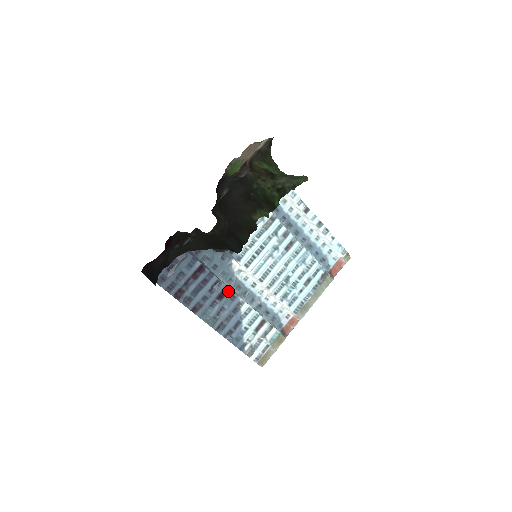
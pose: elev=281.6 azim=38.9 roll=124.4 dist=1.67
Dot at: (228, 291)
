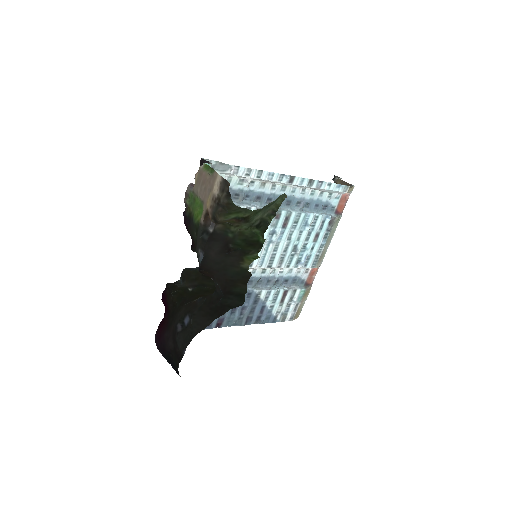
Dot at: occluded
